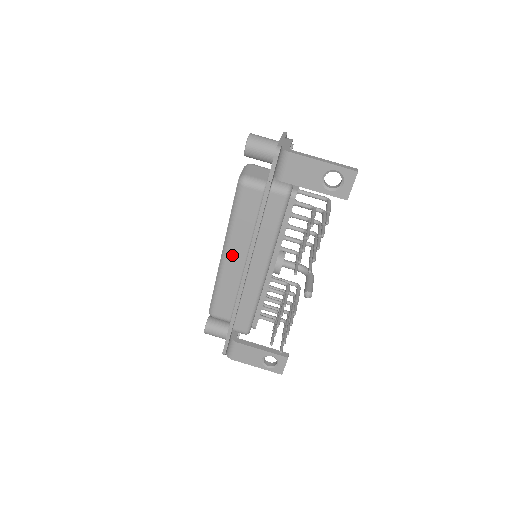
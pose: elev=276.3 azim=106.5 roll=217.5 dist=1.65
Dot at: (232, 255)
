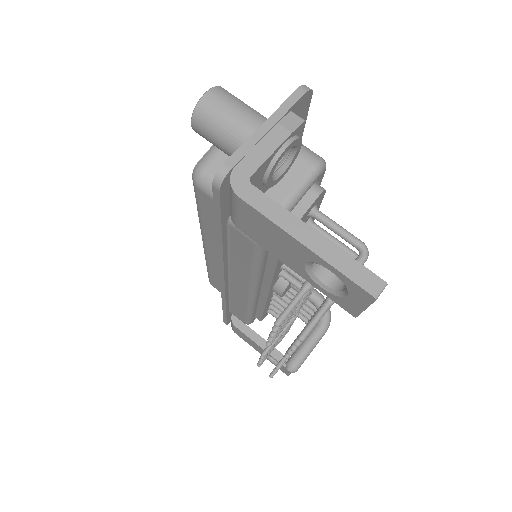
Dot at: (211, 251)
